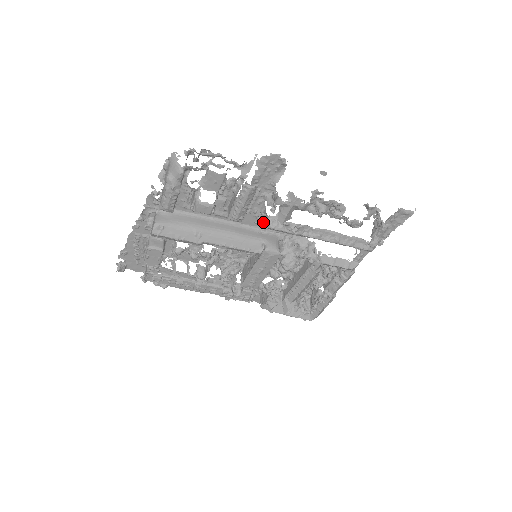
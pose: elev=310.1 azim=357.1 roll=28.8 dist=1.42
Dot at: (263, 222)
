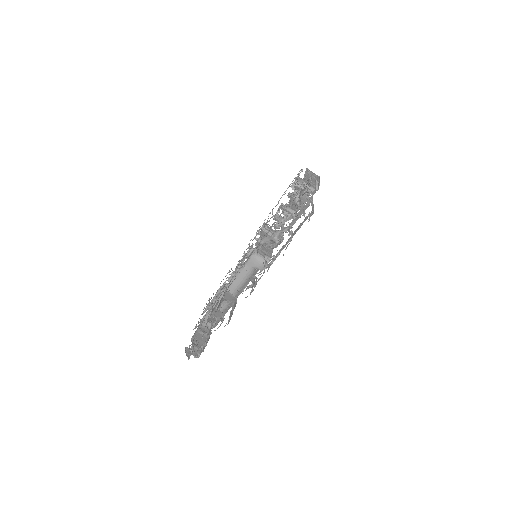
Dot at: occluded
